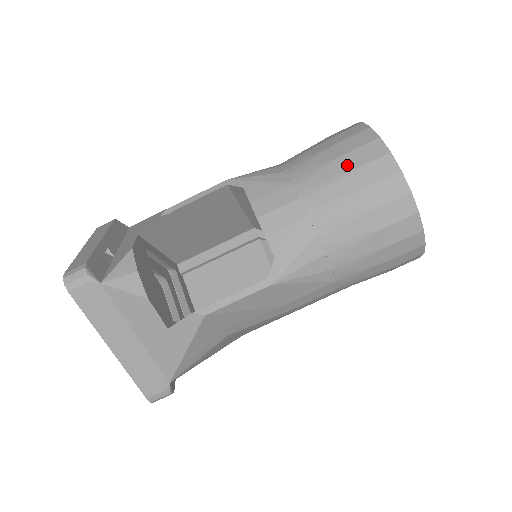
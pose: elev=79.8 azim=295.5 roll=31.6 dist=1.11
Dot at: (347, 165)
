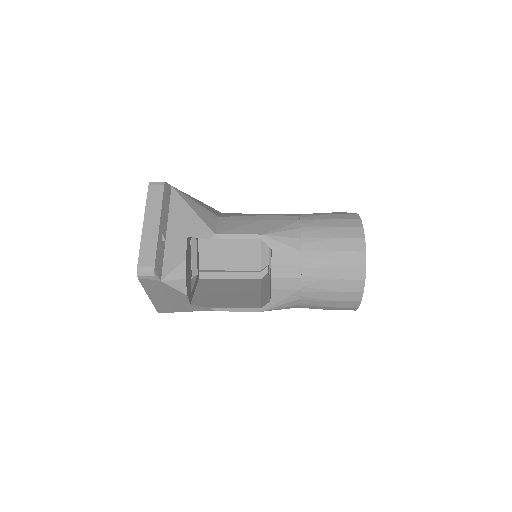
Dot at: (338, 274)
